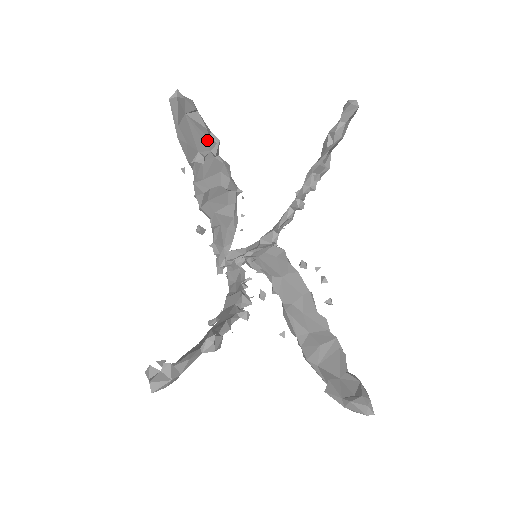
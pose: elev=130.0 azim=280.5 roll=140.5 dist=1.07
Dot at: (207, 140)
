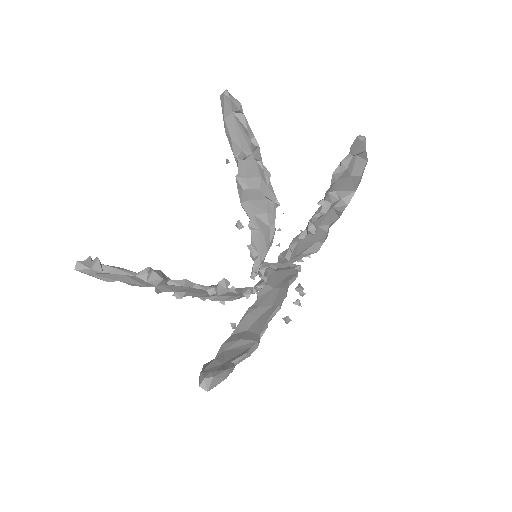
Dot at: (250, 142)
